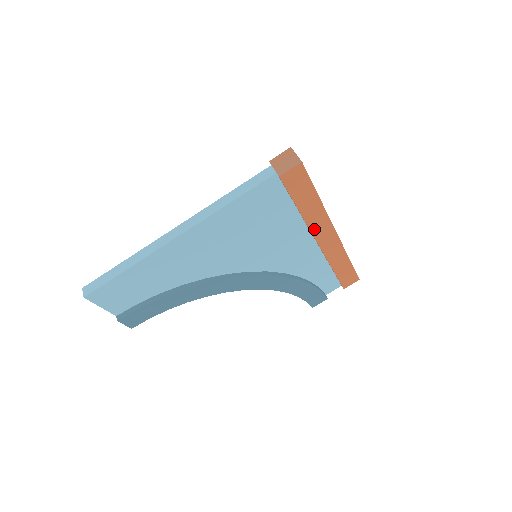
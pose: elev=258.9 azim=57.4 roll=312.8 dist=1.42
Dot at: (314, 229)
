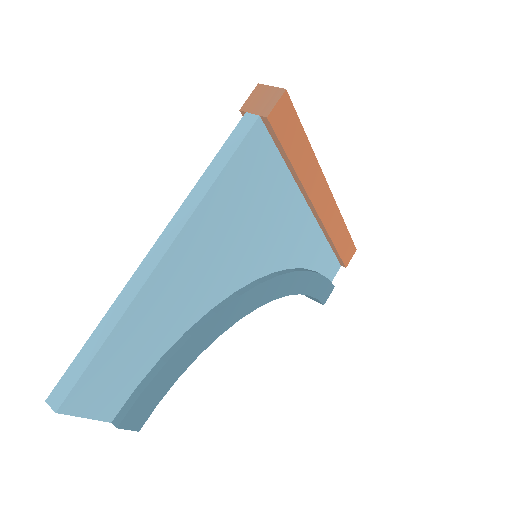
Dot at: (310, 192)
